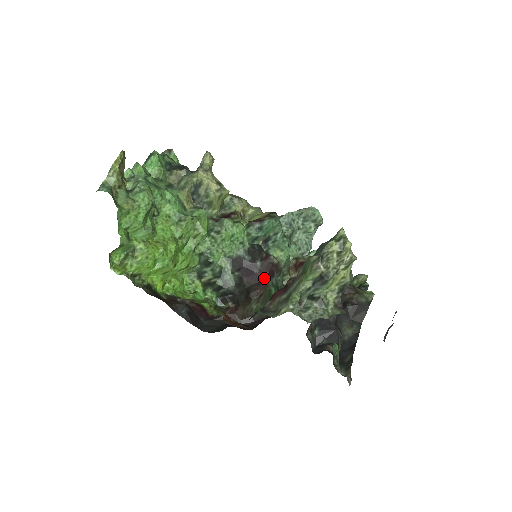
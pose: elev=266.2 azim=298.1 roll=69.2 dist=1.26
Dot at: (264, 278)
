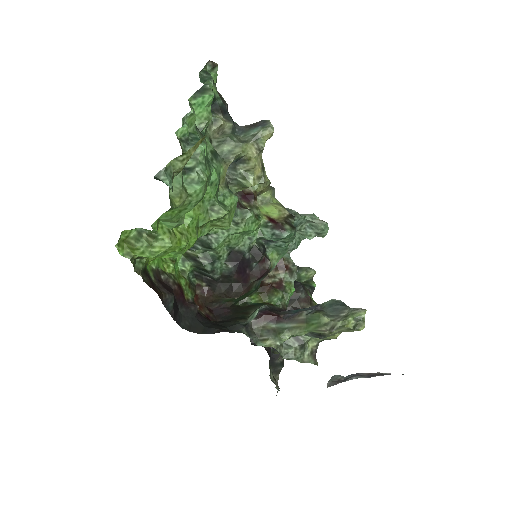
Dot at: (252, 280)
